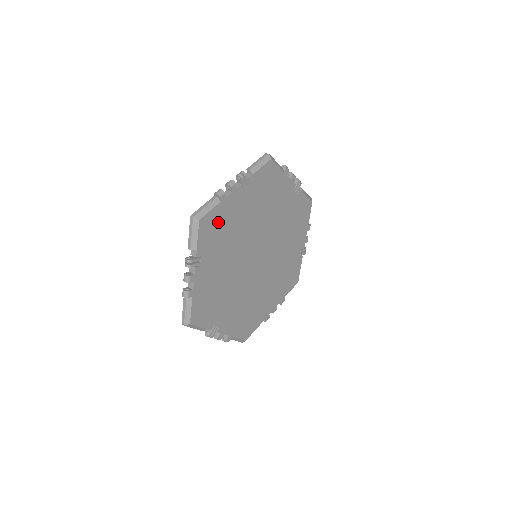
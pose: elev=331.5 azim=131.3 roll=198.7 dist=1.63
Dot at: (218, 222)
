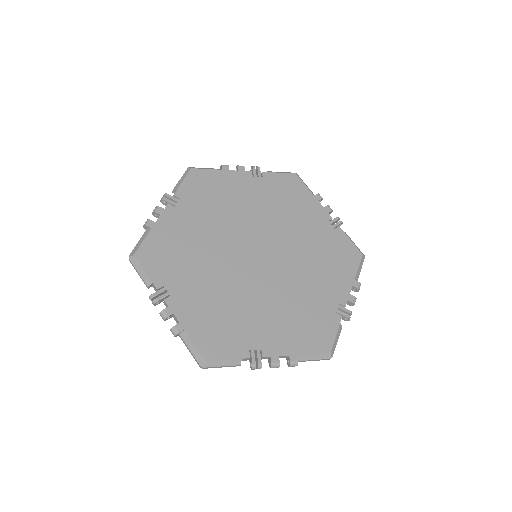
Dot at: (163, 247)
